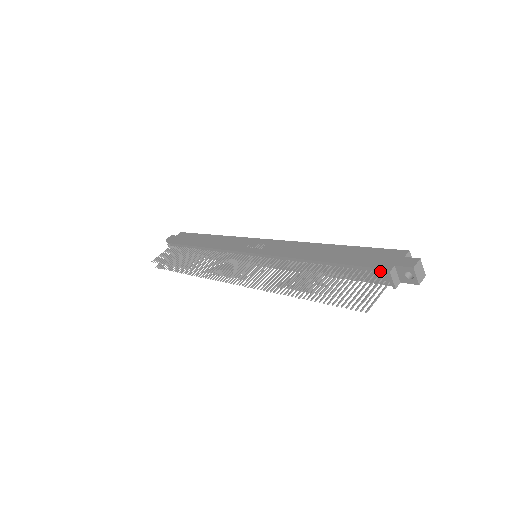
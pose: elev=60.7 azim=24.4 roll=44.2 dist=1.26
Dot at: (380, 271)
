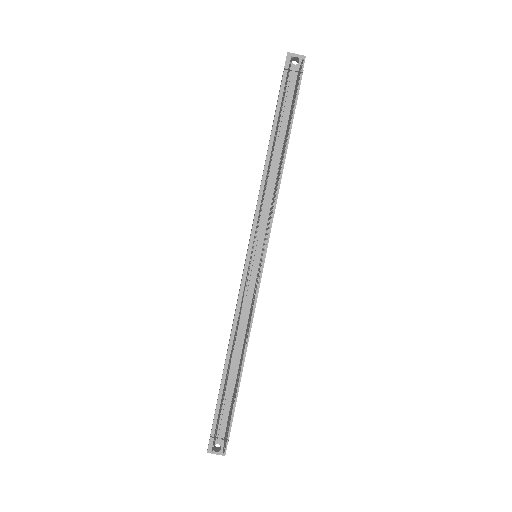
Dot at: (285, 79)
